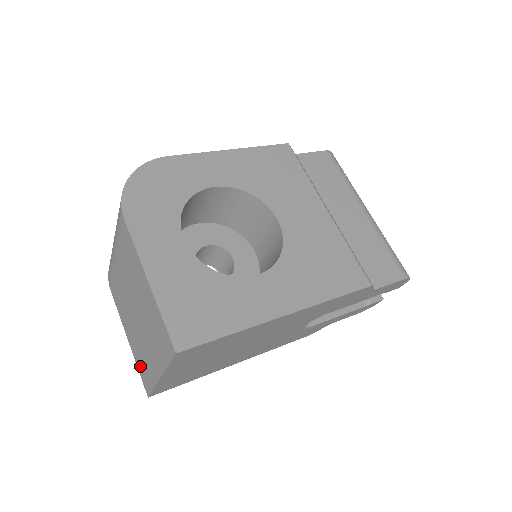
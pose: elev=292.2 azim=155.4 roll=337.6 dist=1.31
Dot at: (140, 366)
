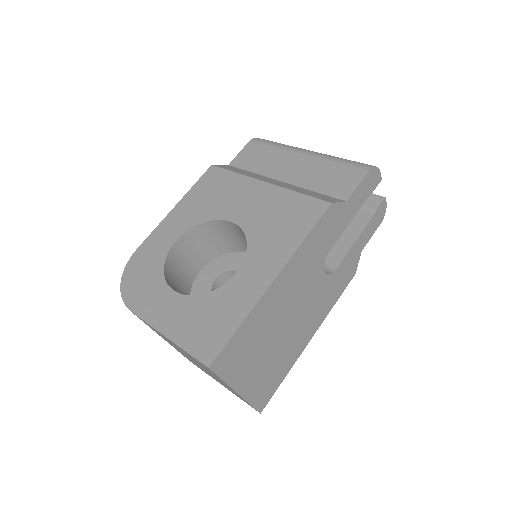
Dot at: occluded
